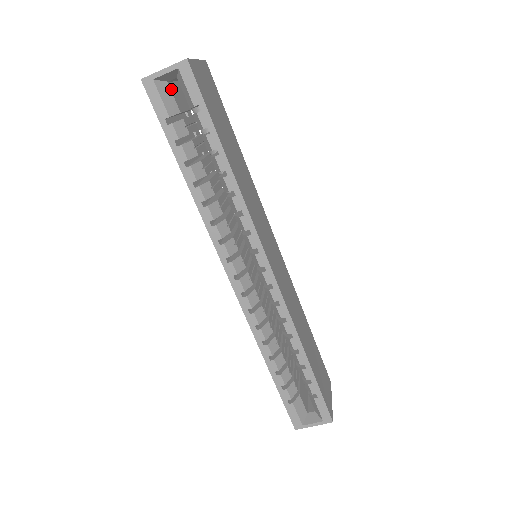
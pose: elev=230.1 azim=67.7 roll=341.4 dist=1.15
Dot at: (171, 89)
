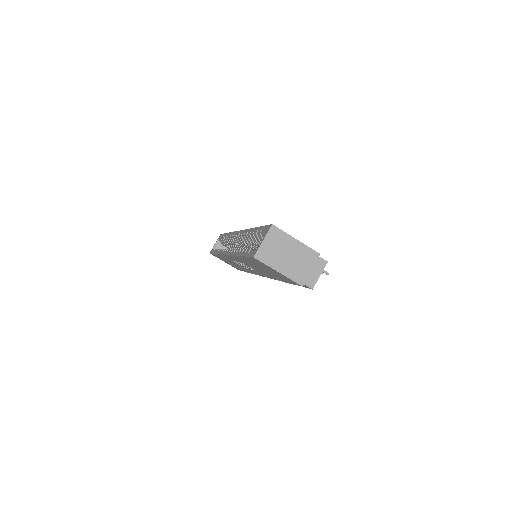
Dot at: occluded
